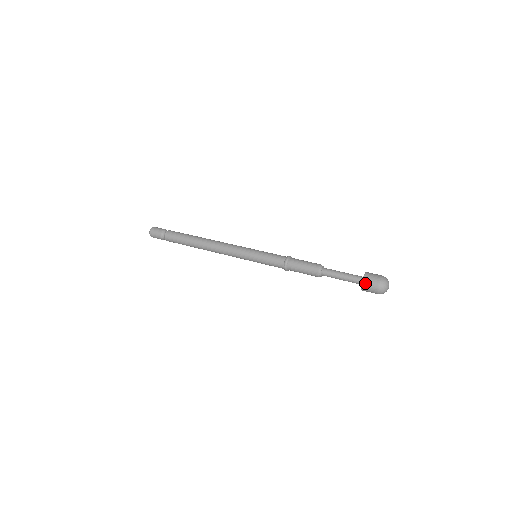
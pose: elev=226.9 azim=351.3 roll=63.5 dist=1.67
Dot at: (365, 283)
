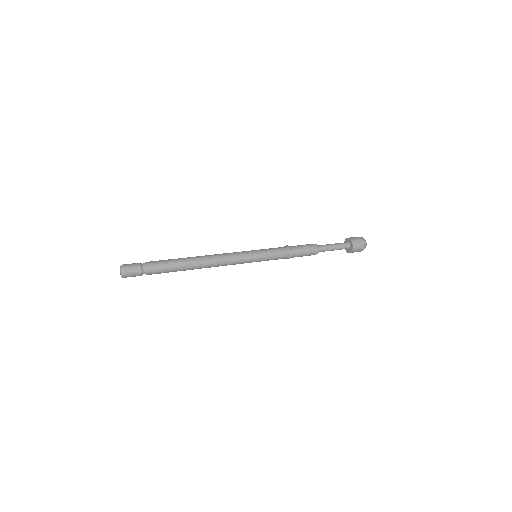
Dot at: (355, 247)
